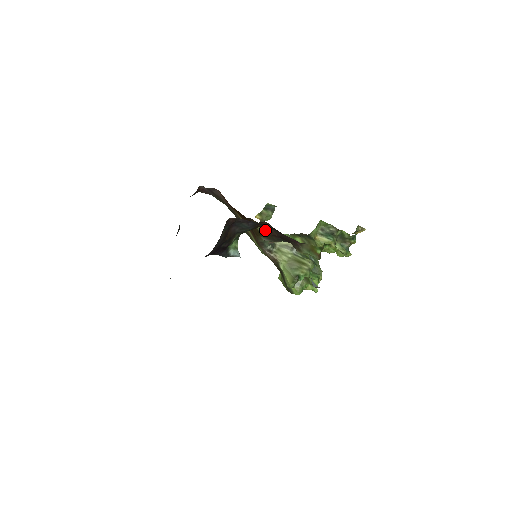
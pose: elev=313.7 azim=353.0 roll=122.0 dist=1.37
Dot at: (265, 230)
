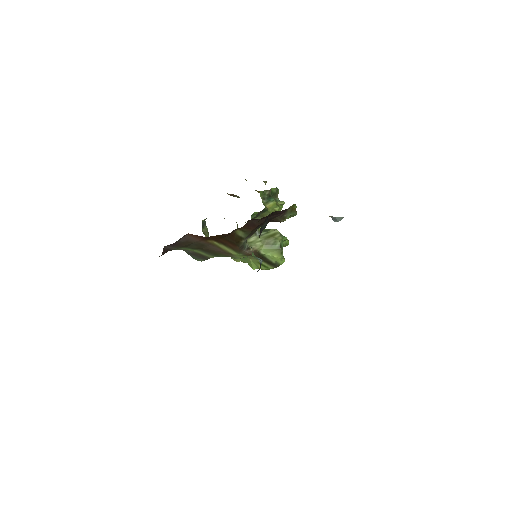
Dot at: (248, 229)
